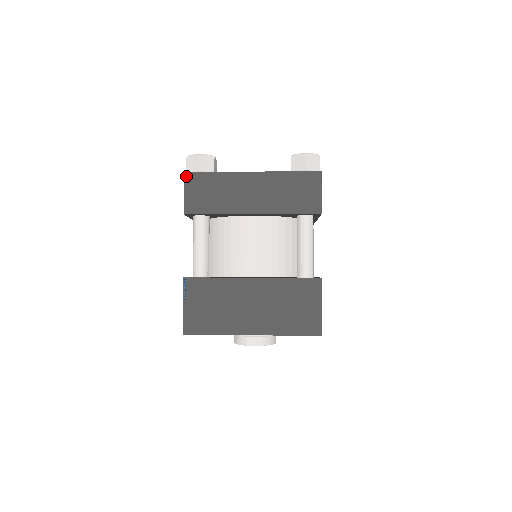
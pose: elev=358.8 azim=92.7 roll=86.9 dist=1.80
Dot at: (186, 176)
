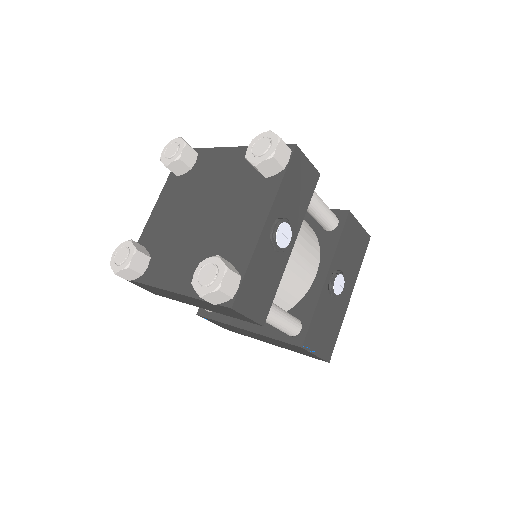
Dot at: occluded
